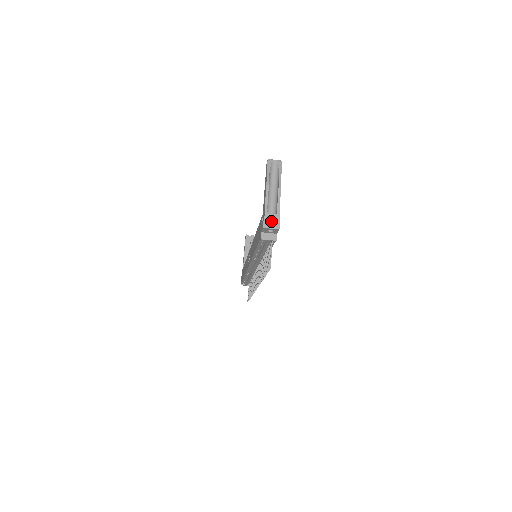
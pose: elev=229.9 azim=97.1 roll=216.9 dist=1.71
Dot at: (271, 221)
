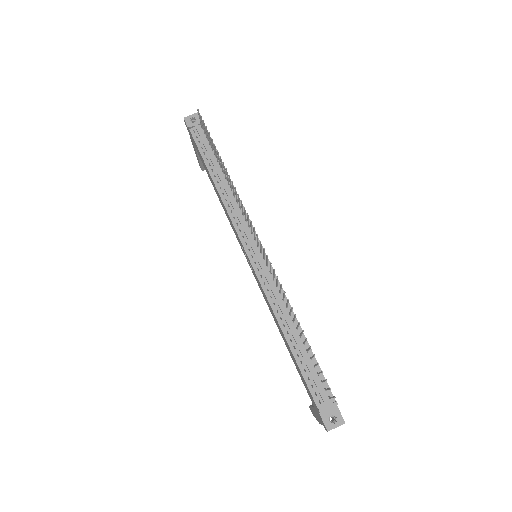
Dot at: (191, 120)
